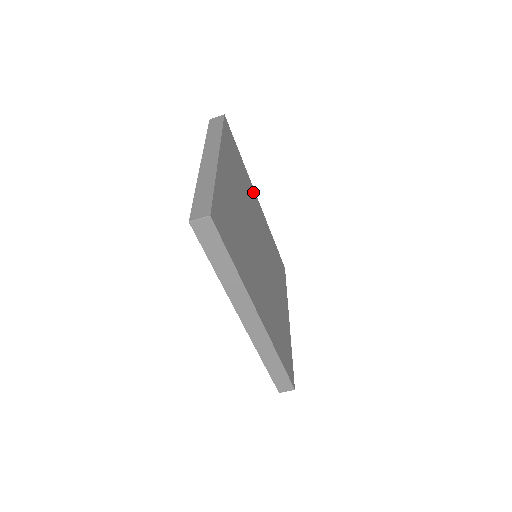
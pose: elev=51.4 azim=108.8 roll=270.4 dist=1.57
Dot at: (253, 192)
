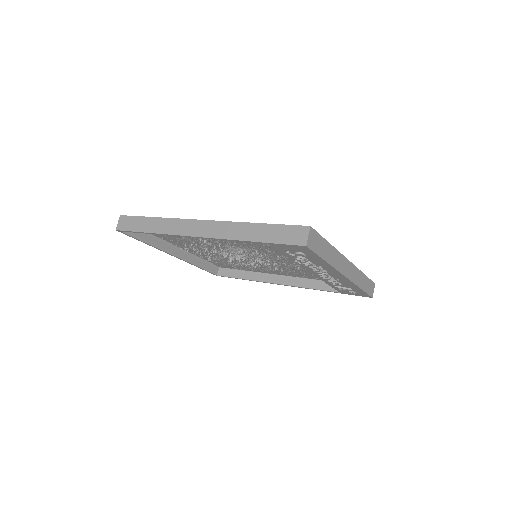
Dot at: occluded
